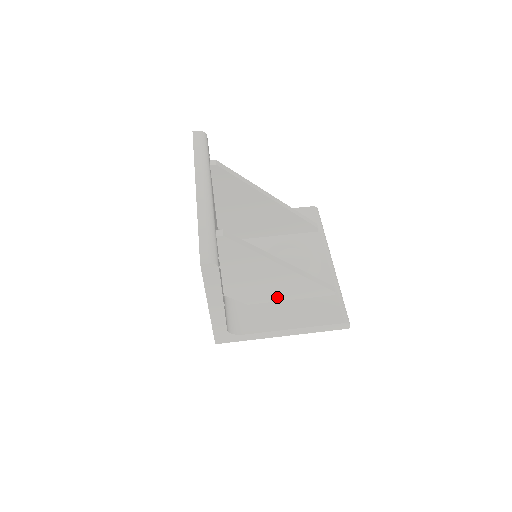
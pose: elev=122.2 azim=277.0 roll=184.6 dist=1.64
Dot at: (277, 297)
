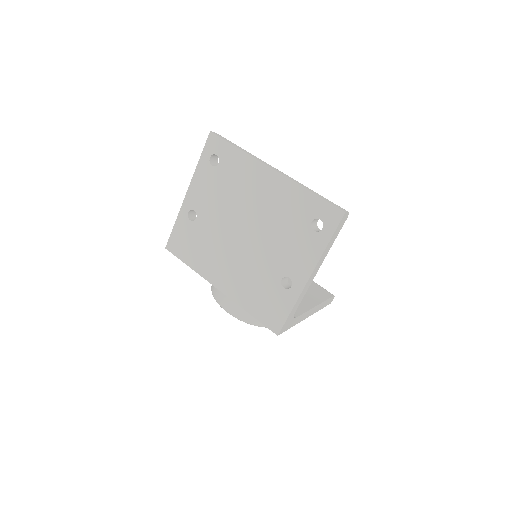
Dot at: (291, 285)
